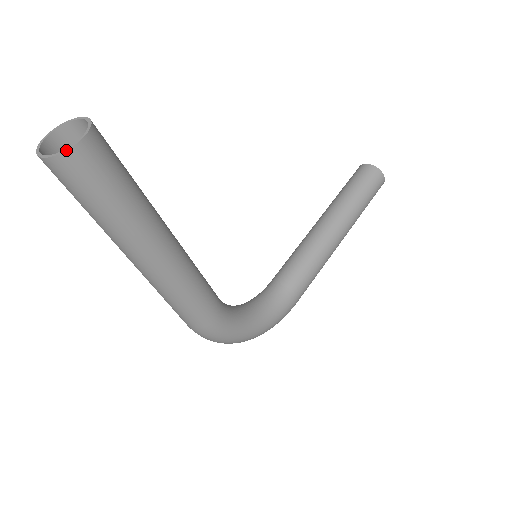
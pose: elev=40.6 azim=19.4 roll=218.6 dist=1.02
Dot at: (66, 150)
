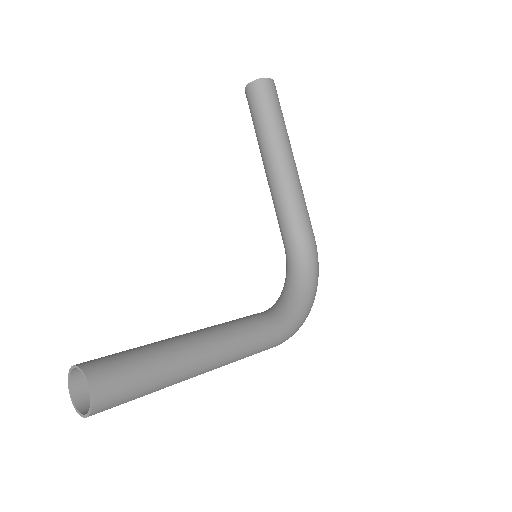
Dot at: (91, 403)
